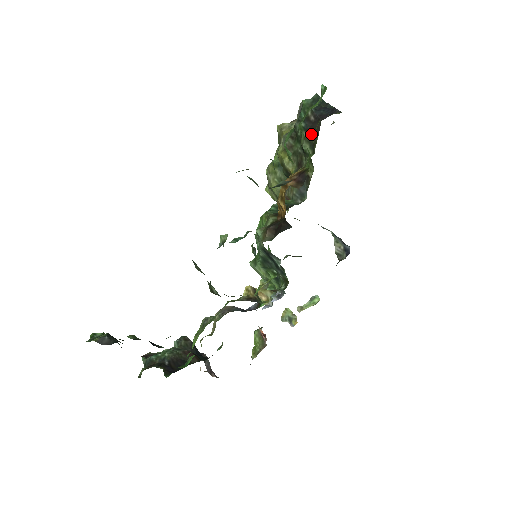
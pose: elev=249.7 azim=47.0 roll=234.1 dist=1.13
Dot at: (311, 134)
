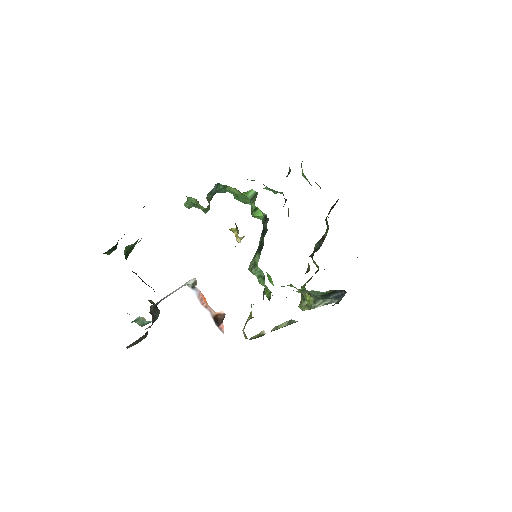
Dot at: (332, 208)
